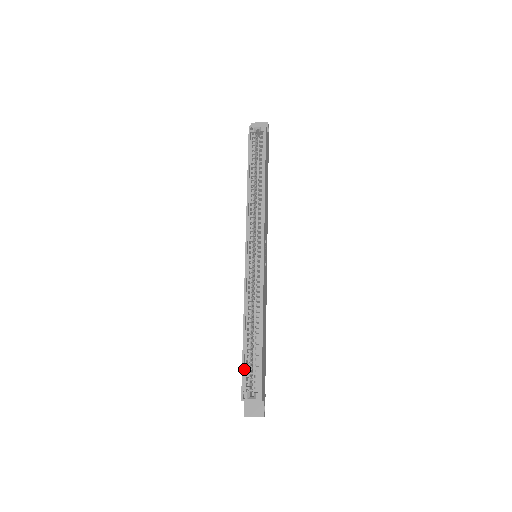
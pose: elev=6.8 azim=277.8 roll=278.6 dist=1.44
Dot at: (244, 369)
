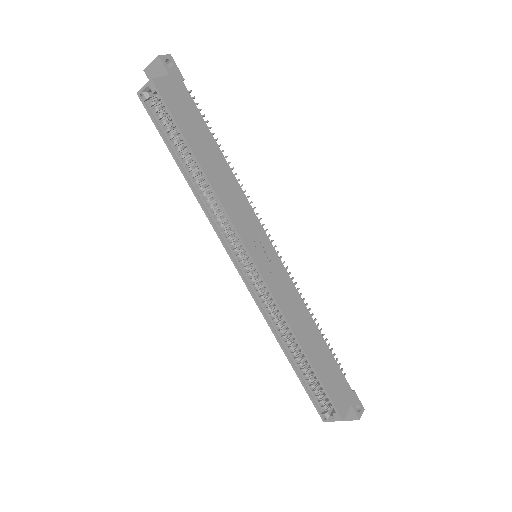
Dot at: (309, 391)
